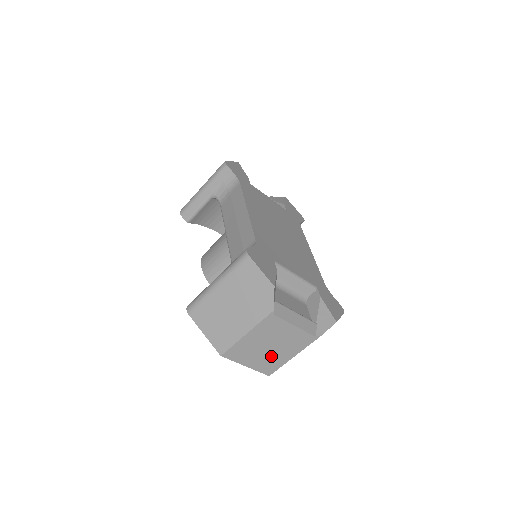
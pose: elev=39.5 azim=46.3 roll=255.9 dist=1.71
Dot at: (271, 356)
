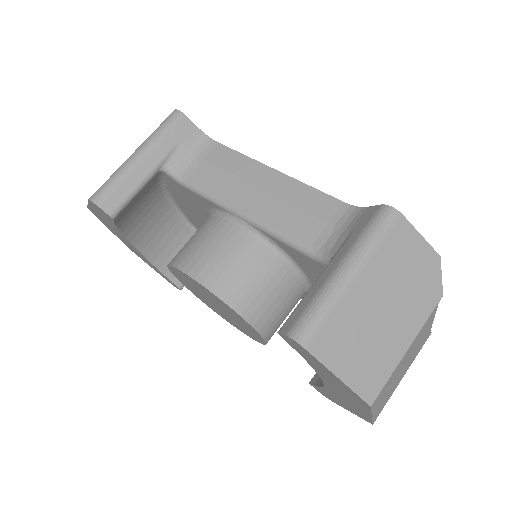
Dot at: (394, 385)
